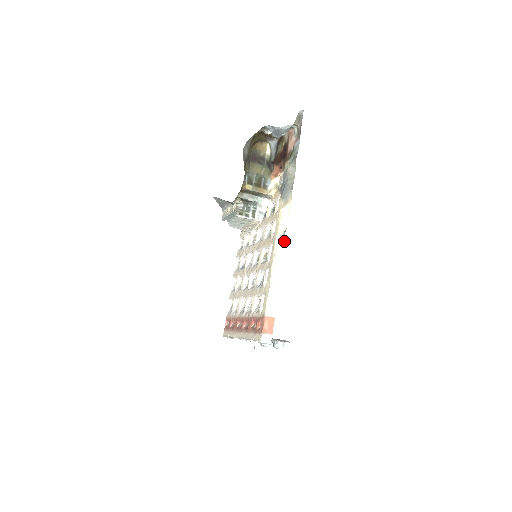
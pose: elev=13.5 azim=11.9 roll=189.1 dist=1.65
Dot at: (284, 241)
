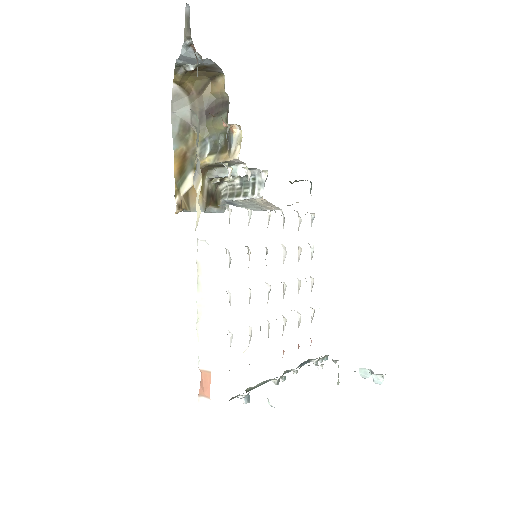
Dot at: (207, 245)
